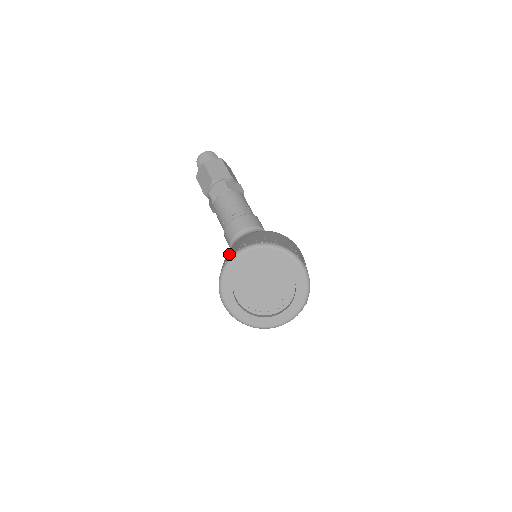
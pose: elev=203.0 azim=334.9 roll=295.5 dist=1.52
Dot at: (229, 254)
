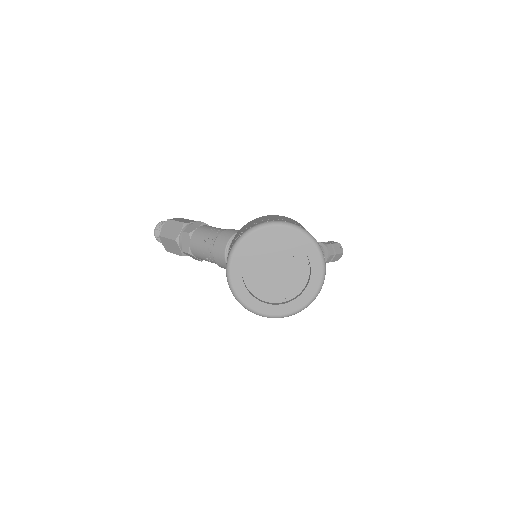
Dot at: occluded
